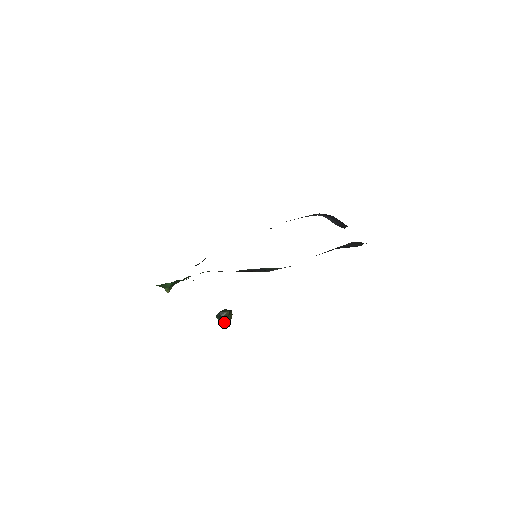
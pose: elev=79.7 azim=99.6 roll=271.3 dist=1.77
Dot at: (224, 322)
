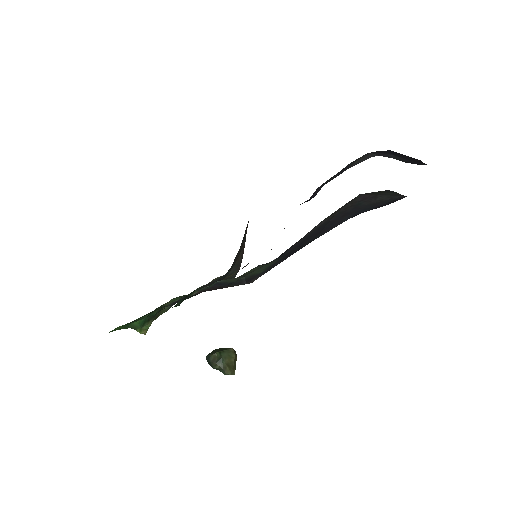
Dot at: (218, 369)
